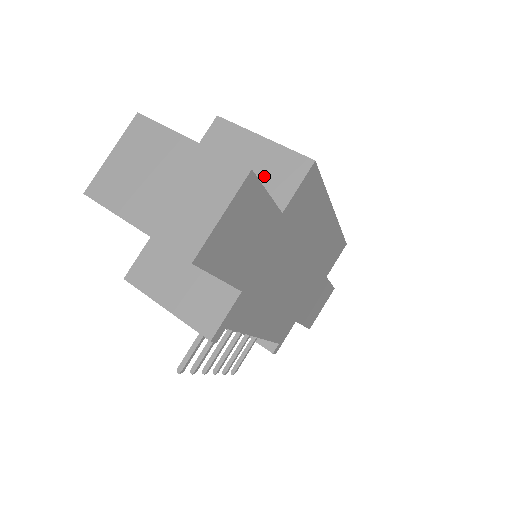
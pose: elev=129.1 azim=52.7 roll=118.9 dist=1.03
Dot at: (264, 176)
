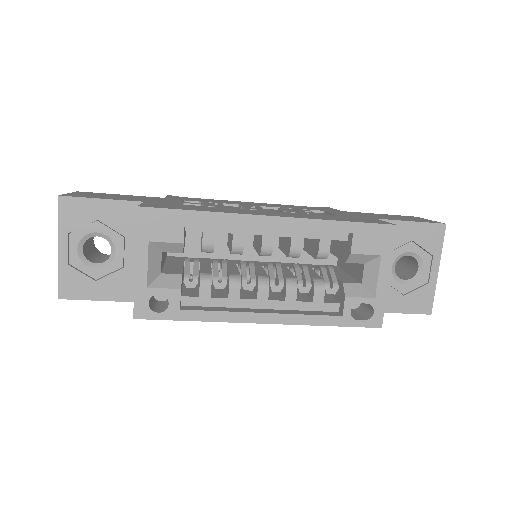
Dot at: occluded
